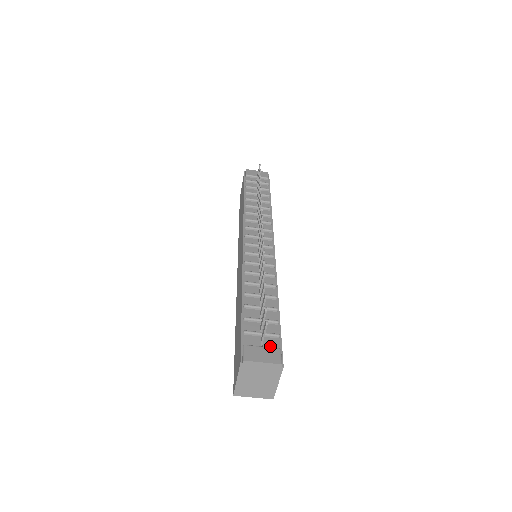
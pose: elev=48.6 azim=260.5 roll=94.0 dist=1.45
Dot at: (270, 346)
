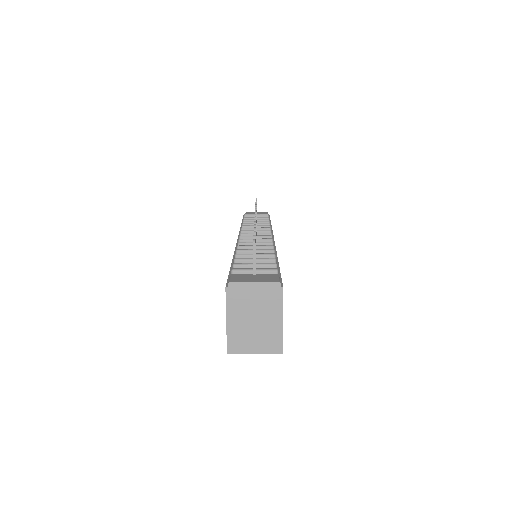
Dot at: occluded
